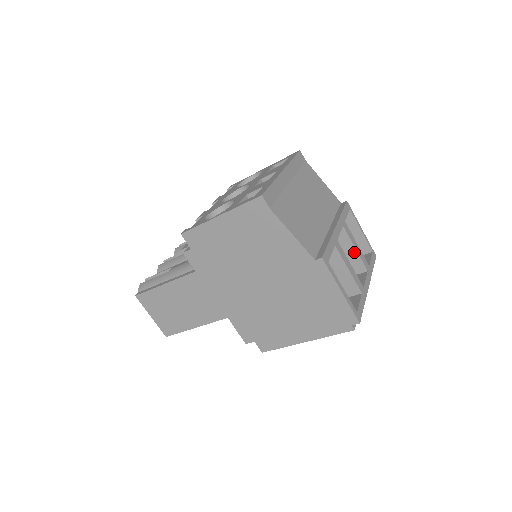
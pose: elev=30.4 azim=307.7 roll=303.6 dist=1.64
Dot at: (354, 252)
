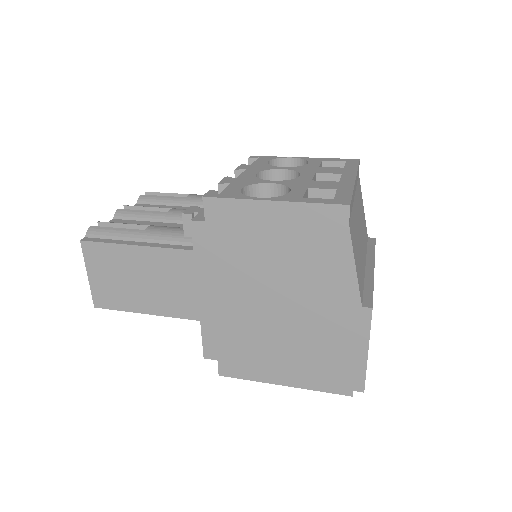
Dot at: occluded
